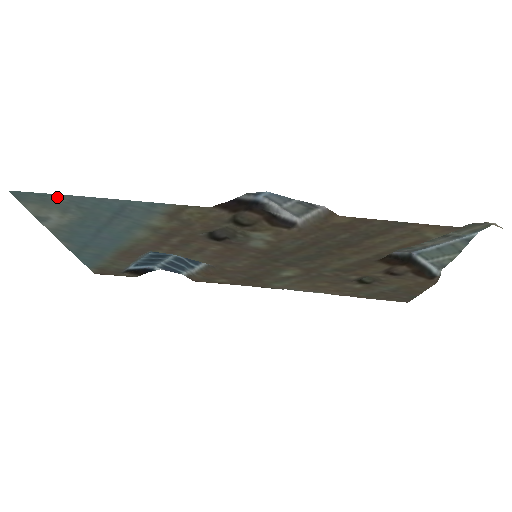
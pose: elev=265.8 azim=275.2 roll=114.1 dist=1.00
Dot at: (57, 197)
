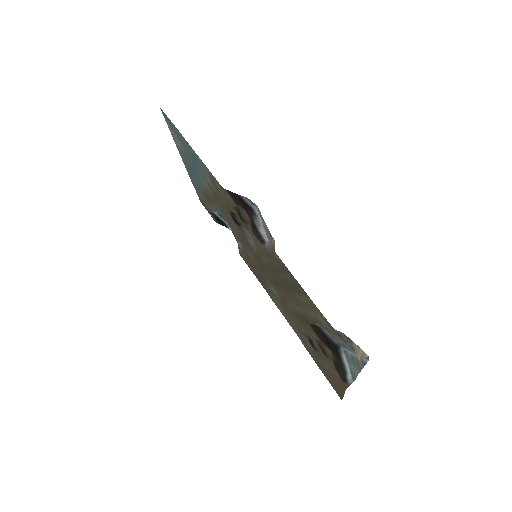
Dot at: (175, 127)
